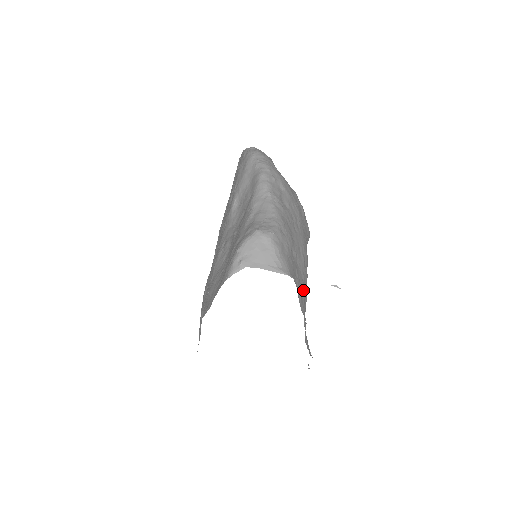
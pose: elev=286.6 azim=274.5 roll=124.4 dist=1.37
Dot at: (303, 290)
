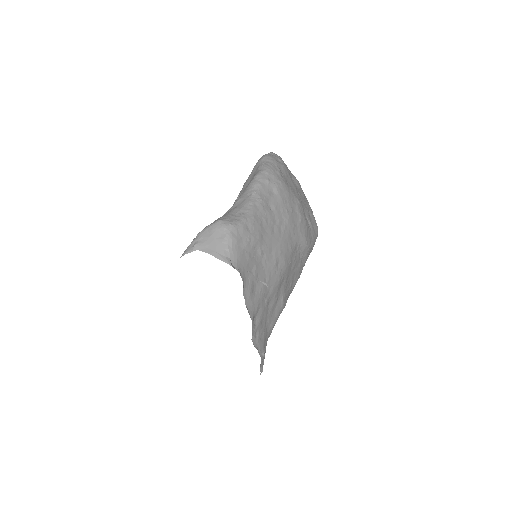
Dot at: (261, 289)
